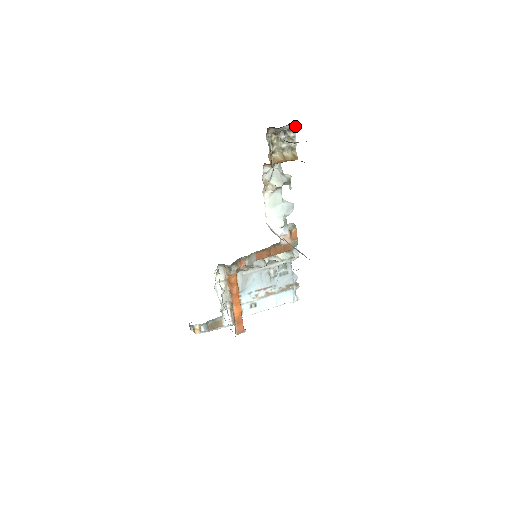
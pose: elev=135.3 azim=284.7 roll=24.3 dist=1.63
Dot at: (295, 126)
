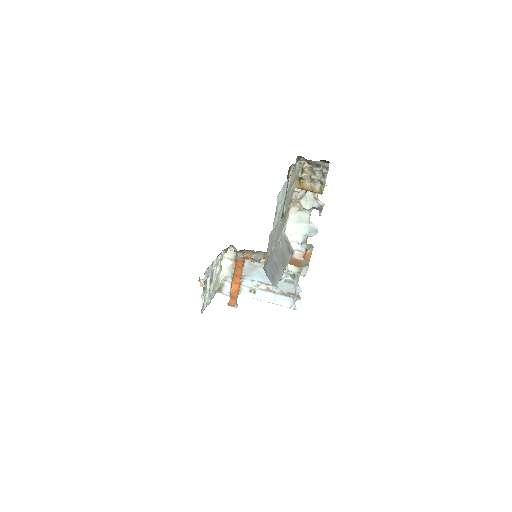
Dot at: (328, 164)
